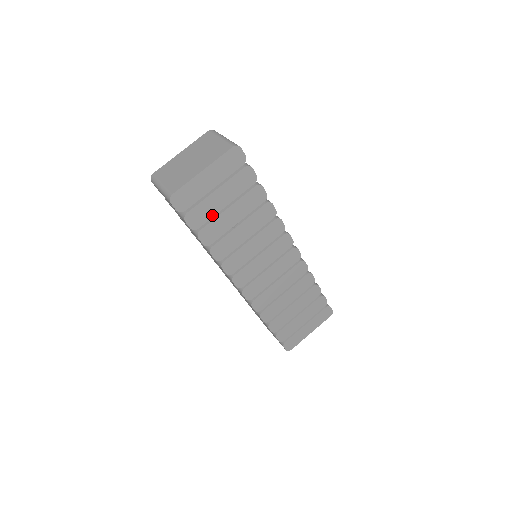
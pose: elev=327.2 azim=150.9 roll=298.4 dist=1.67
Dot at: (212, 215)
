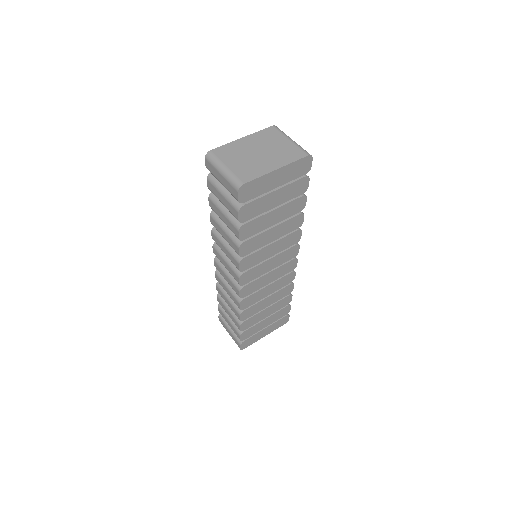
Dot at: (260, 213)
